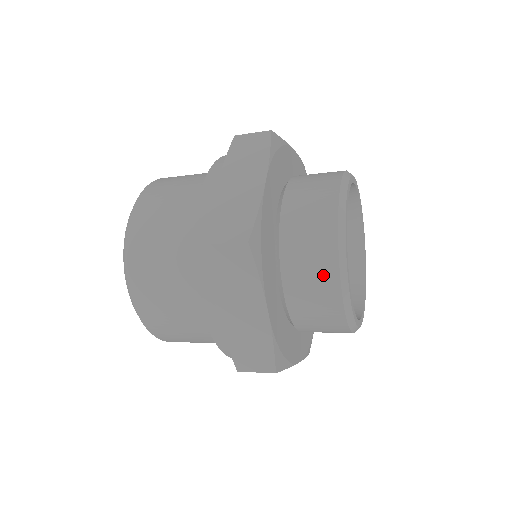
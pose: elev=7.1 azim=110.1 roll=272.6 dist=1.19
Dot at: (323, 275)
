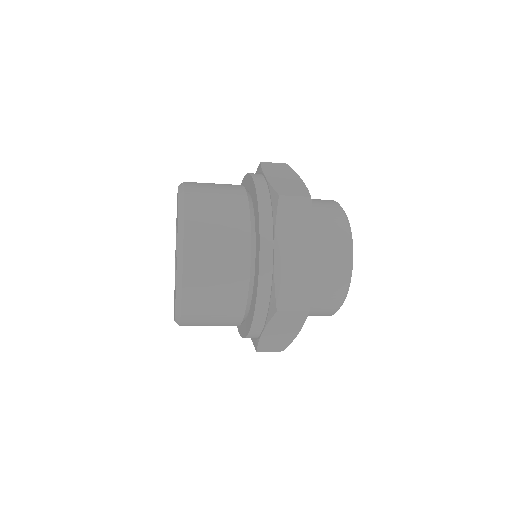
Dot at: (339, 243)
